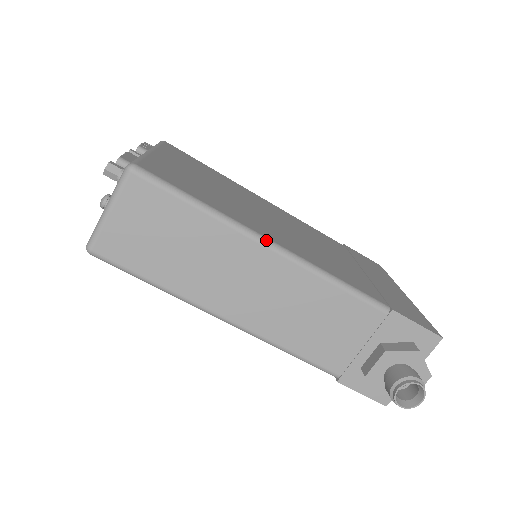
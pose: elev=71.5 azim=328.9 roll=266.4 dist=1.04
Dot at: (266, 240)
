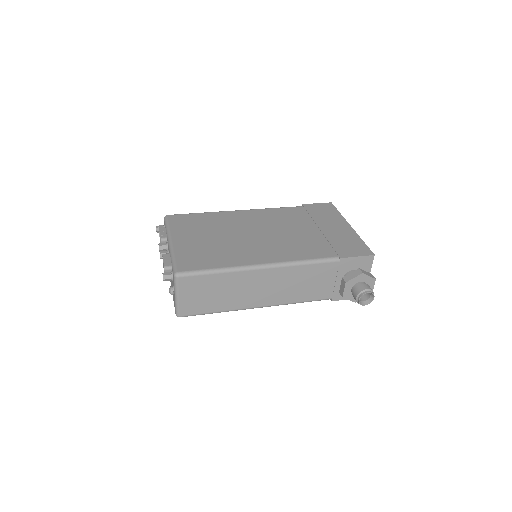
Dot at: (259, 266)
